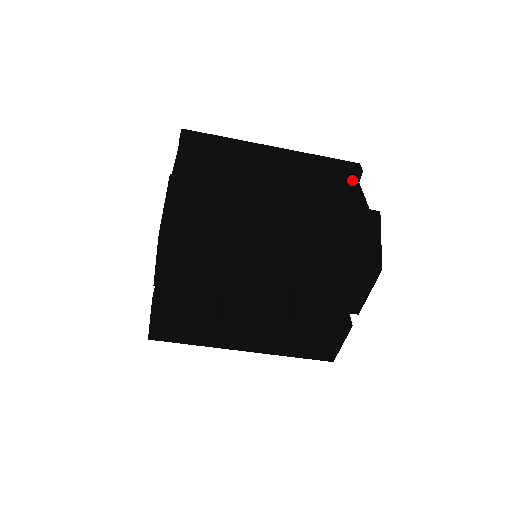
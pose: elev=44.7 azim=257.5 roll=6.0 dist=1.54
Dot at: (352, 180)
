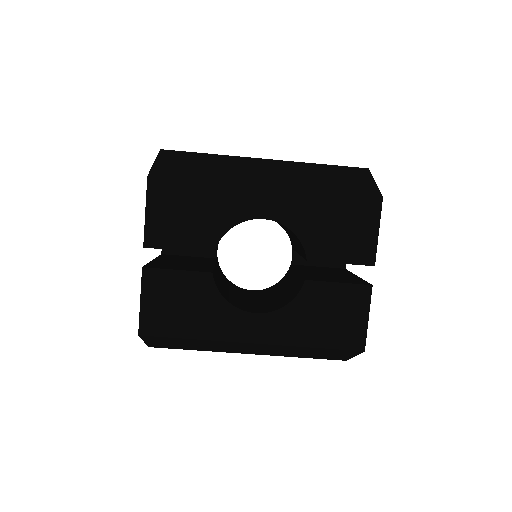
Dot at: occluded
